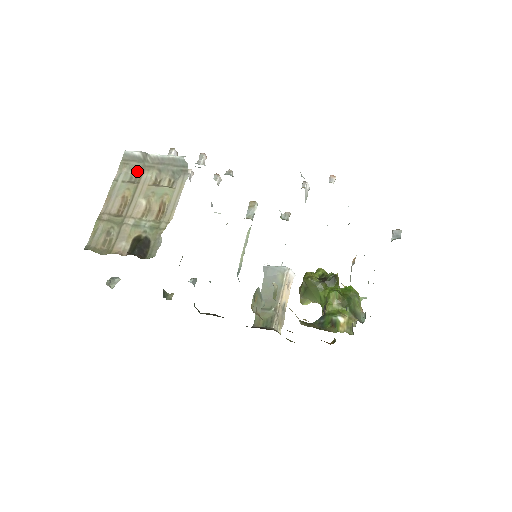
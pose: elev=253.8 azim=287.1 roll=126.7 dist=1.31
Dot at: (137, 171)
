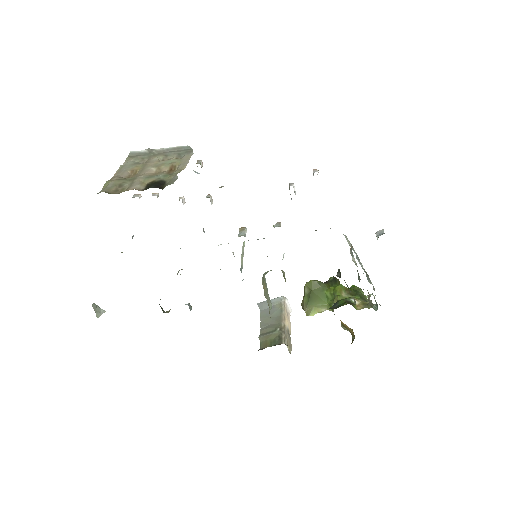
Dot at: (144, 160)
